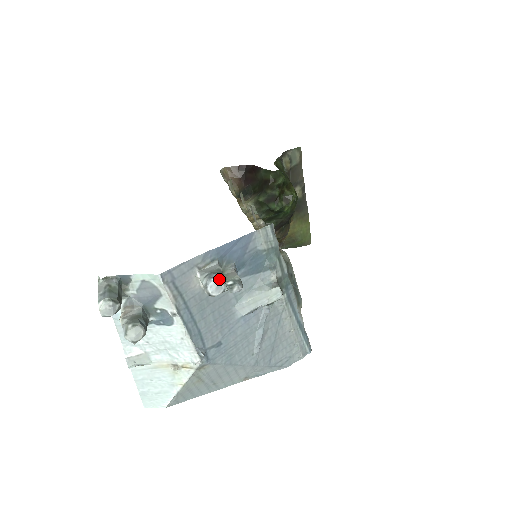
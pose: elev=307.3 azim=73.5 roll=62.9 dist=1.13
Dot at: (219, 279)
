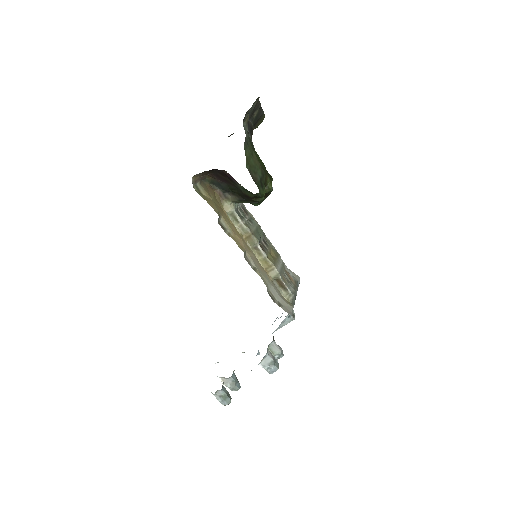
Dot at: occluded
